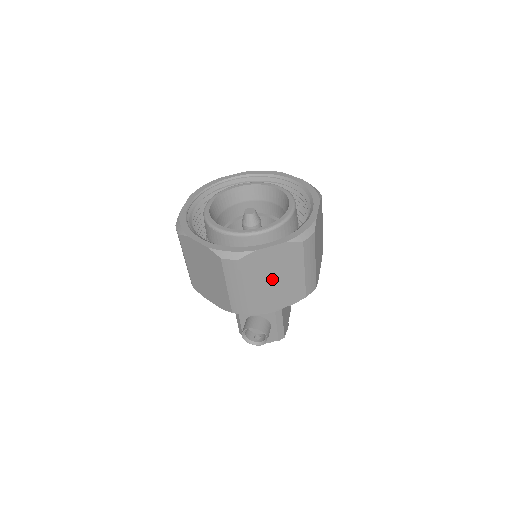
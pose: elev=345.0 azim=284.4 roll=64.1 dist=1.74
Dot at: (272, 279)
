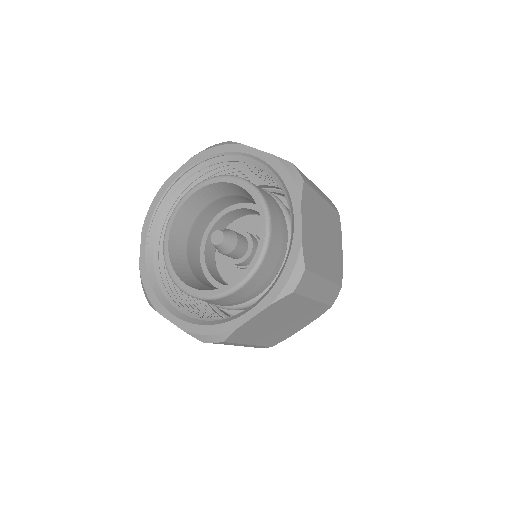
Dot at: occluded
